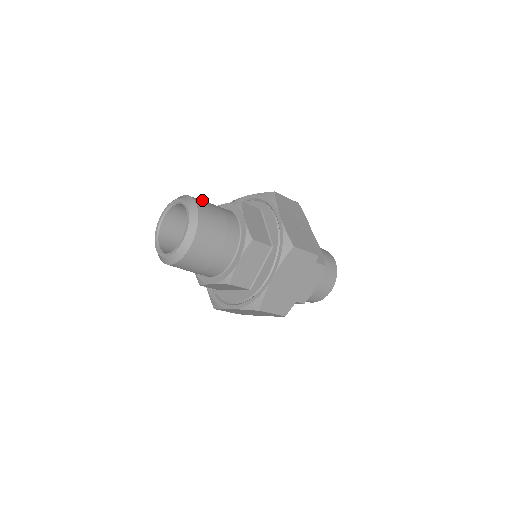
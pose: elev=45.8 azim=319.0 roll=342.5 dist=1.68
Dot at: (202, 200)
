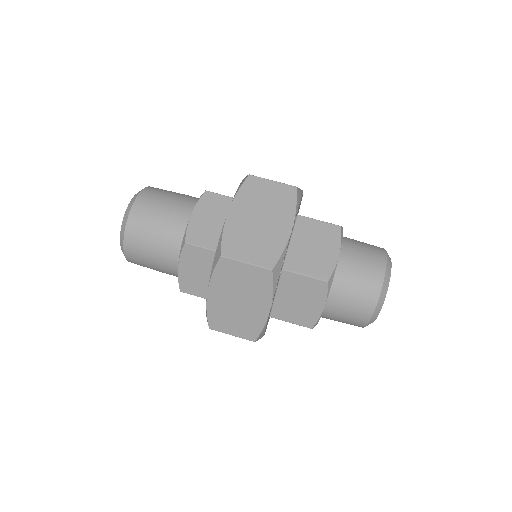
Dot at: occluded
